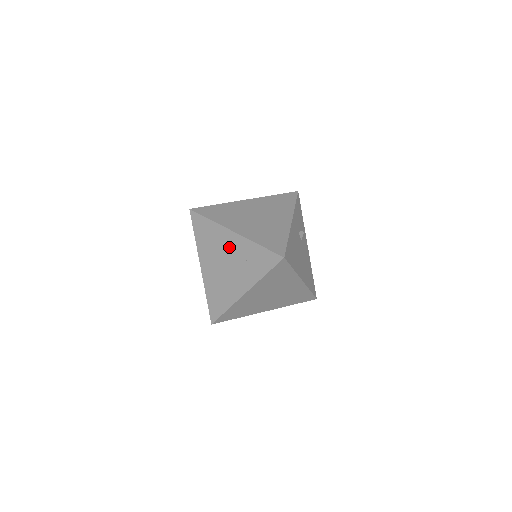
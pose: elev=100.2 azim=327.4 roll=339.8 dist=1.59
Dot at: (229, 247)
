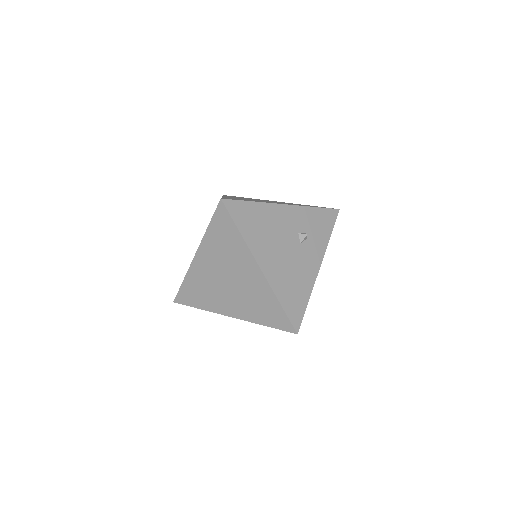
Dot at: occluded
